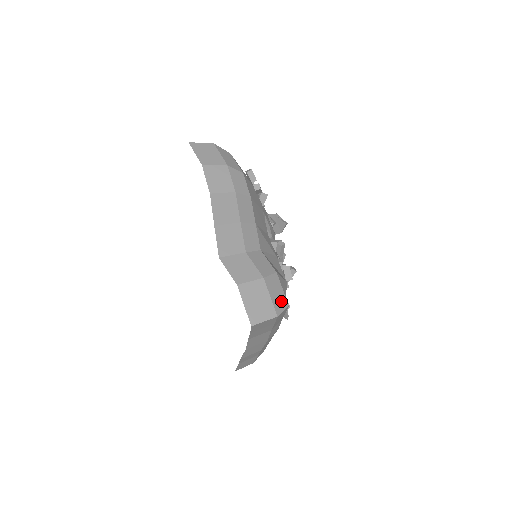
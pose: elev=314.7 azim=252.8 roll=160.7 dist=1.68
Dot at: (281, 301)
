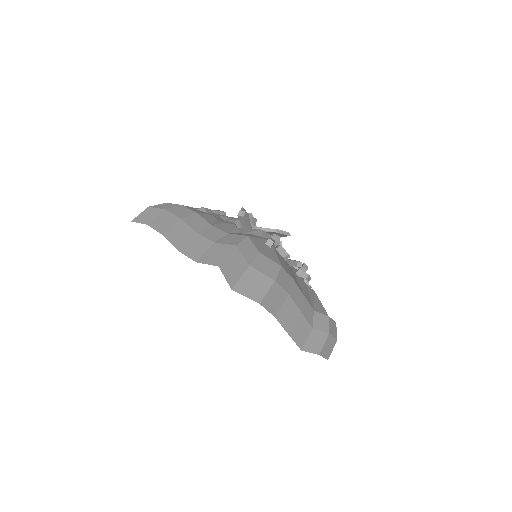
Dot at: (335, 328)
